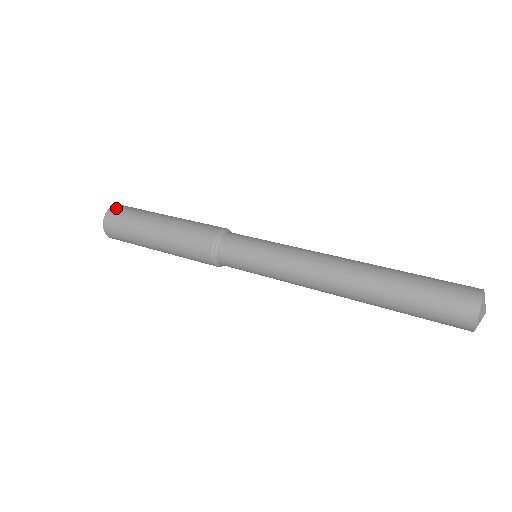
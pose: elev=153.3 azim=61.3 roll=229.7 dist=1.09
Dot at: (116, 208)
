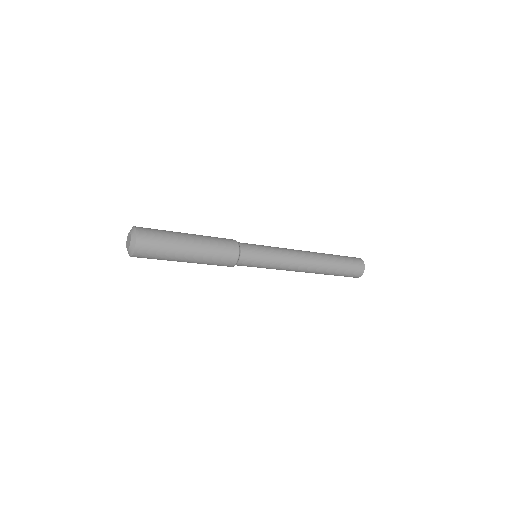
Dot at: (141, 227)
